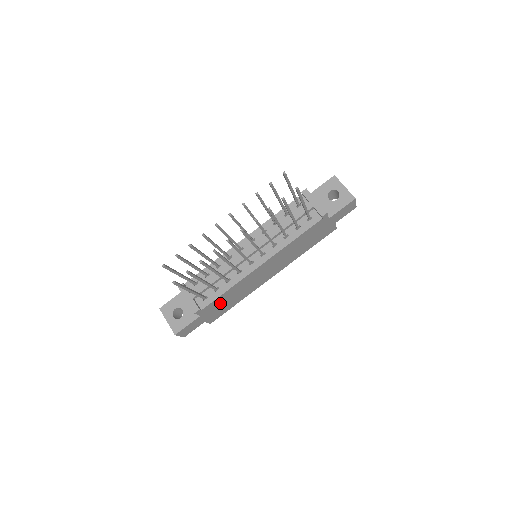
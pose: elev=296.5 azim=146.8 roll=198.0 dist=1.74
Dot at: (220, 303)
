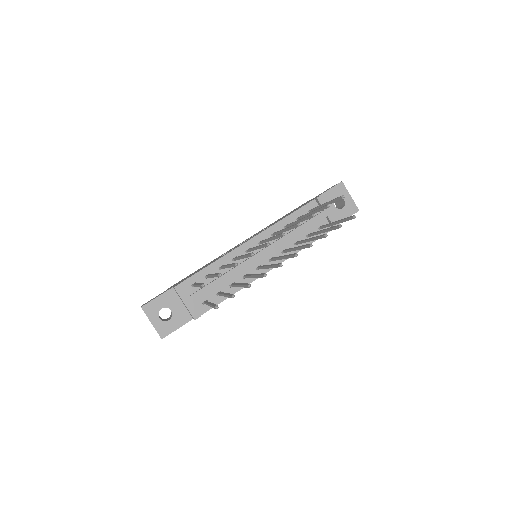
Dot at: occluded
